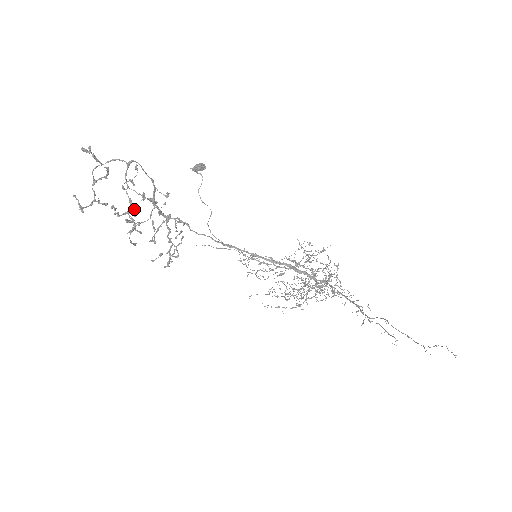
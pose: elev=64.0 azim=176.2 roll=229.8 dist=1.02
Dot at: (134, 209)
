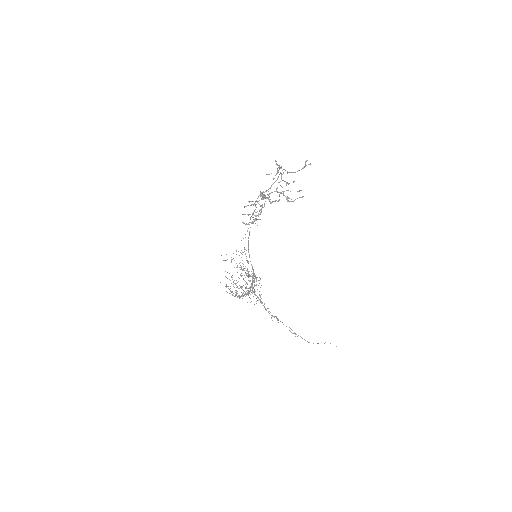
Dot at: occluded
